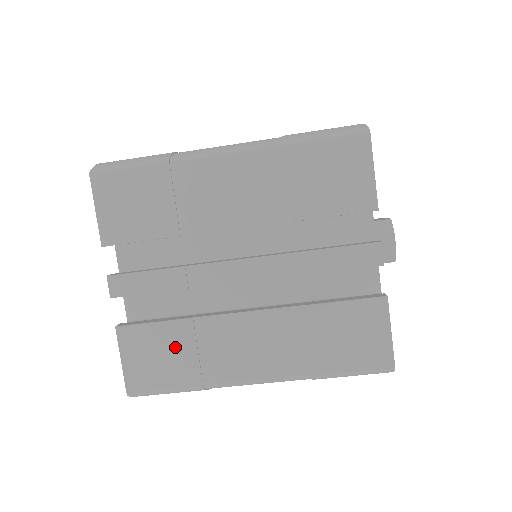
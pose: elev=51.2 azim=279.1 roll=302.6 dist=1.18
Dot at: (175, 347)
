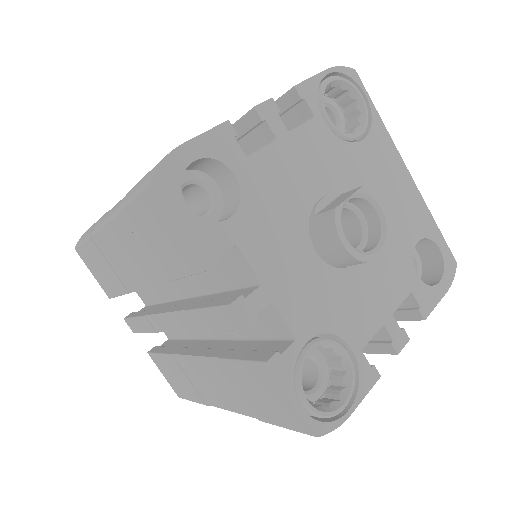
Dot at: (177, 373)
